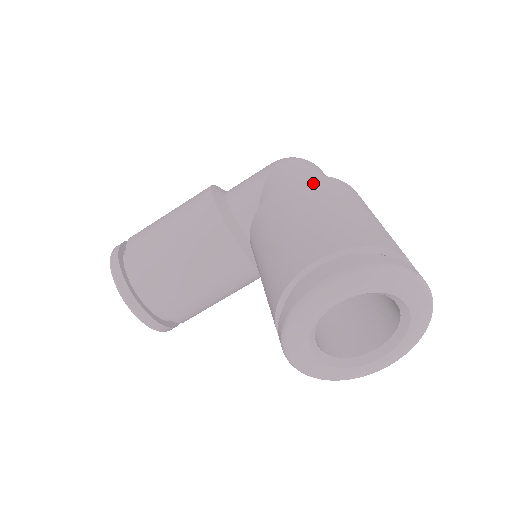
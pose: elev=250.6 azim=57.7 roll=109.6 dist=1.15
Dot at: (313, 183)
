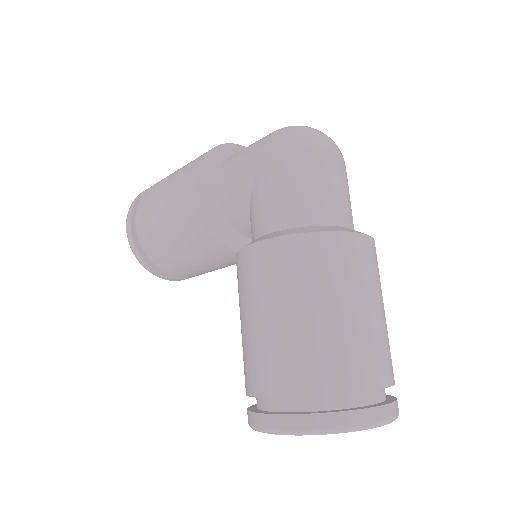
Dot at: (287, 254)
